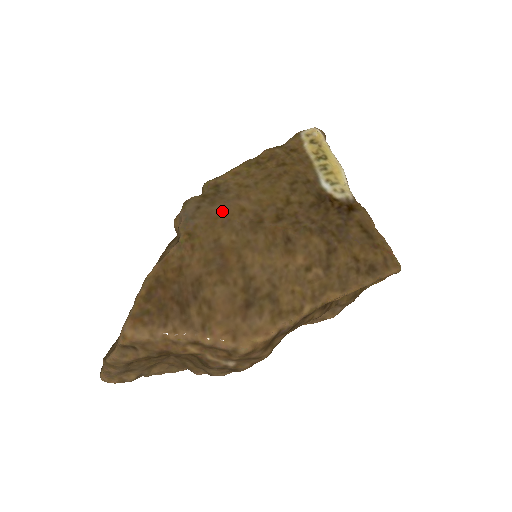
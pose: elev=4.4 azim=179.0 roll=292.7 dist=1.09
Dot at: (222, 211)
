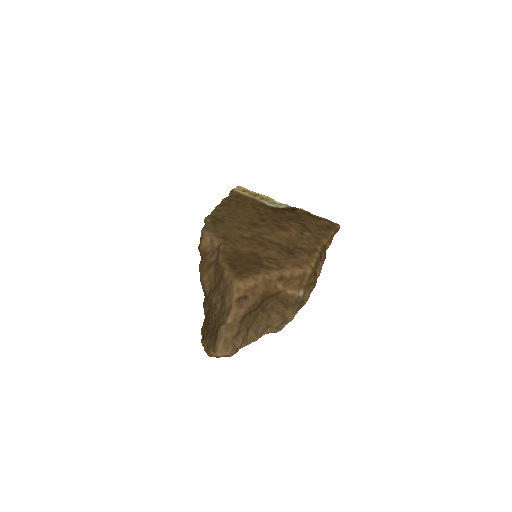
Dot at: (231, 224)
